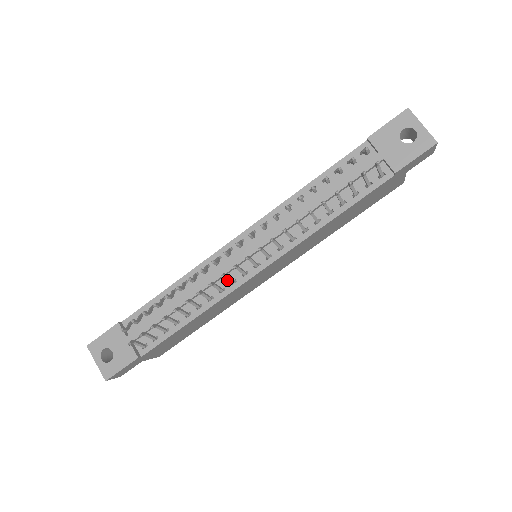
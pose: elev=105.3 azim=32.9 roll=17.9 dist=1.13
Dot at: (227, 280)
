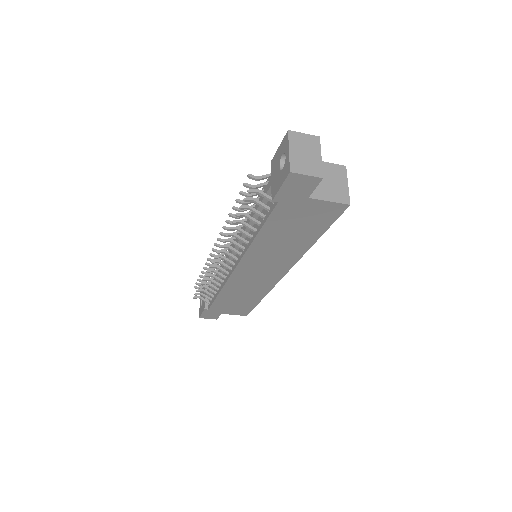
Dot at: (228, 270)
